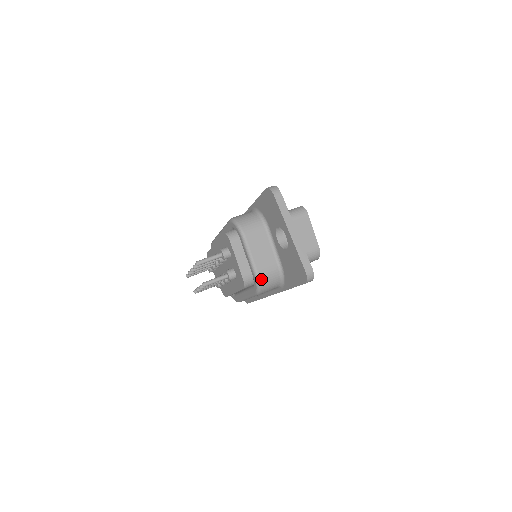
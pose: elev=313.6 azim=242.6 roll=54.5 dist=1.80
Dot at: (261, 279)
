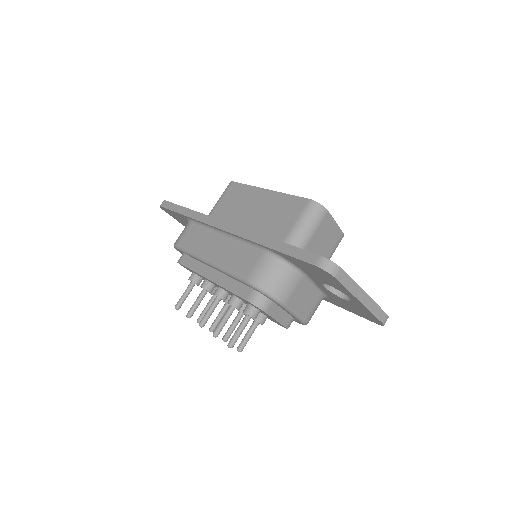
Dot at: occluded
